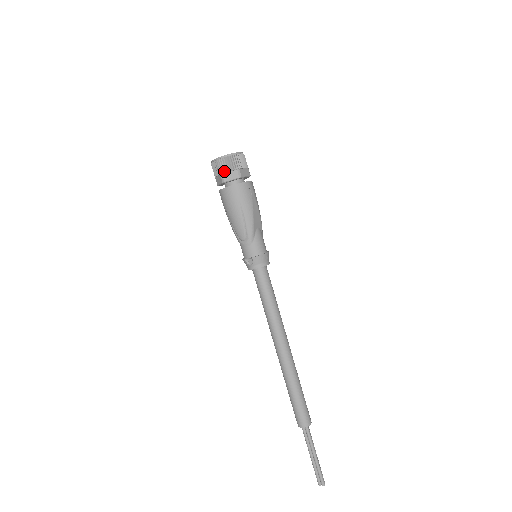
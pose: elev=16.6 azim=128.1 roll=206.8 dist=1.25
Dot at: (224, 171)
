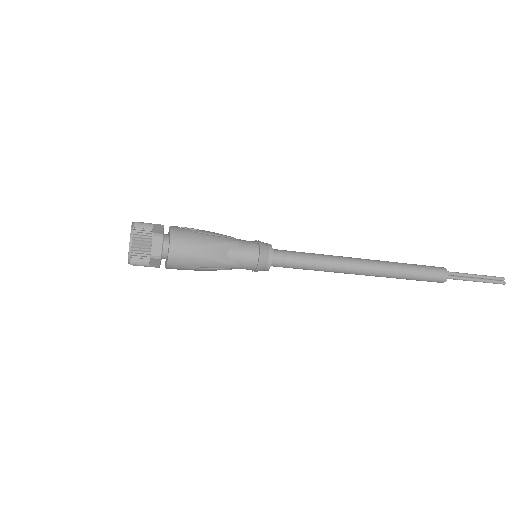
Dot at: (146, 266)
